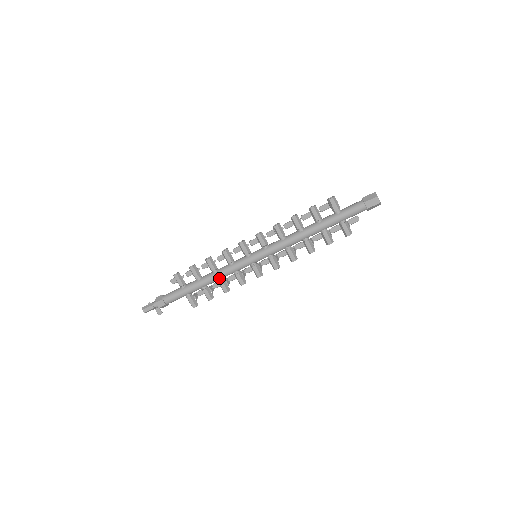
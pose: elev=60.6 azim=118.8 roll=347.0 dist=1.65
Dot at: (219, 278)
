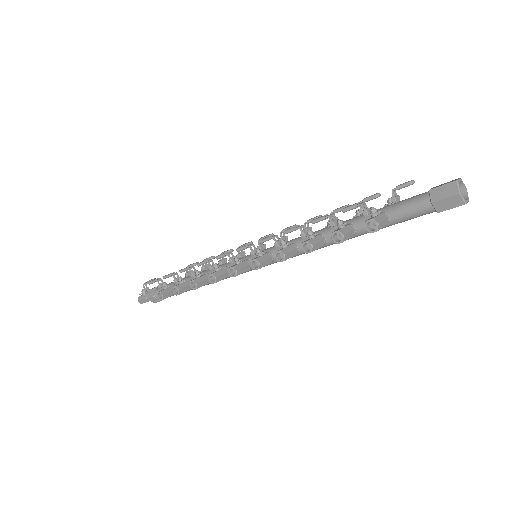
Dot at: occluded
